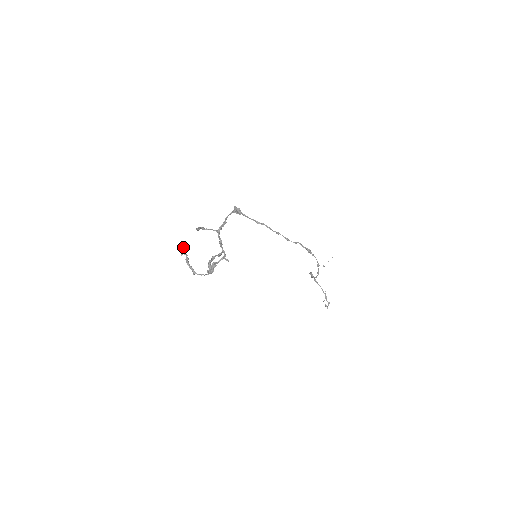
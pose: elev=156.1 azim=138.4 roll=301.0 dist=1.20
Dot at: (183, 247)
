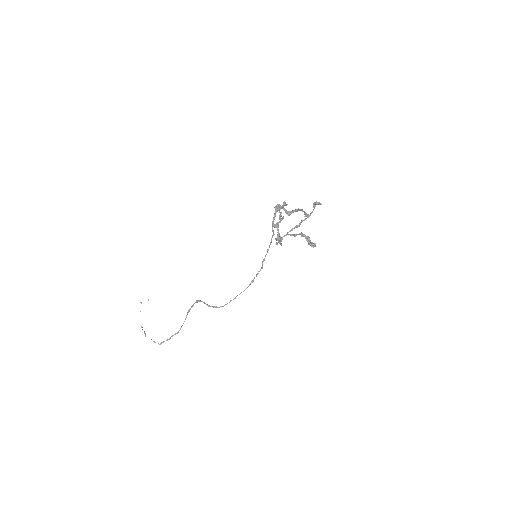
Dot at: (286, 204)
